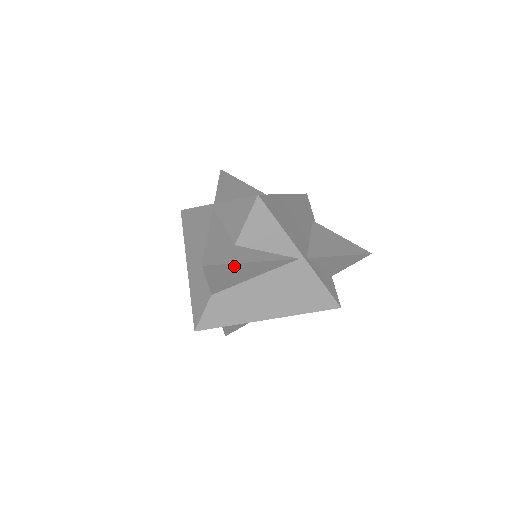
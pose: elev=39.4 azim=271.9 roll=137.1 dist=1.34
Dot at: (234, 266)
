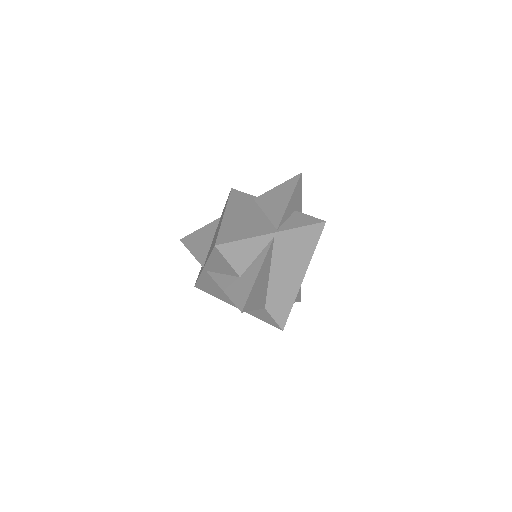
Dot at: (254, 288)
